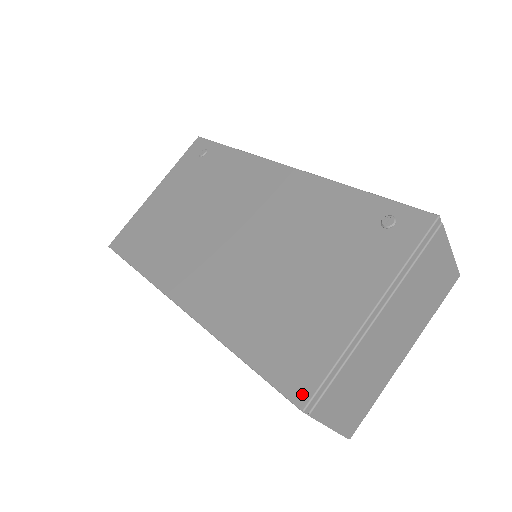
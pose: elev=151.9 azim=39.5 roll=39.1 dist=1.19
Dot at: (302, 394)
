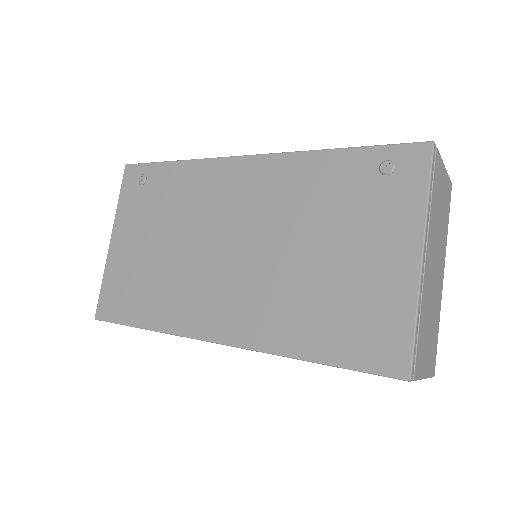
Dot at: (400, 366)
